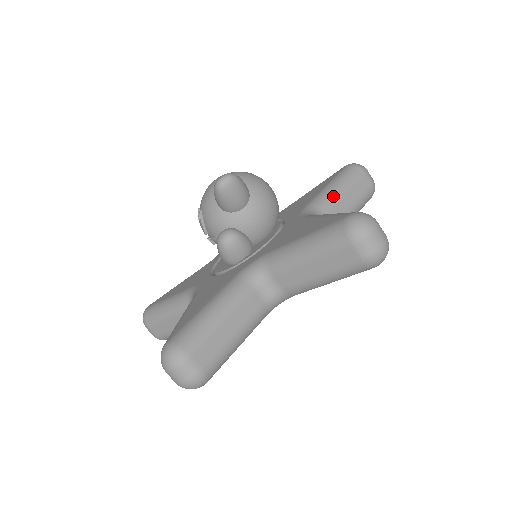
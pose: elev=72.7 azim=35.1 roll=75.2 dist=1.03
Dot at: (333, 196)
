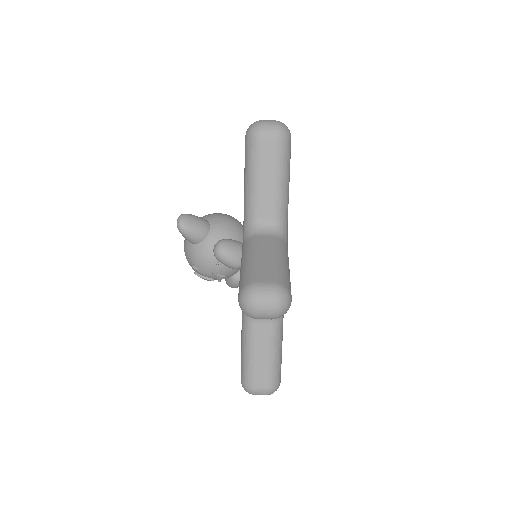
Dot at: occluded
